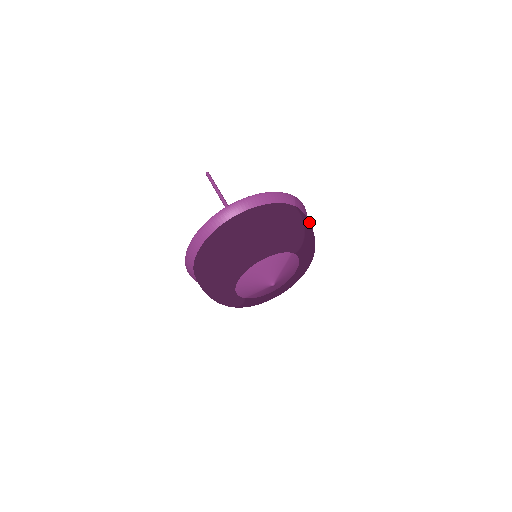
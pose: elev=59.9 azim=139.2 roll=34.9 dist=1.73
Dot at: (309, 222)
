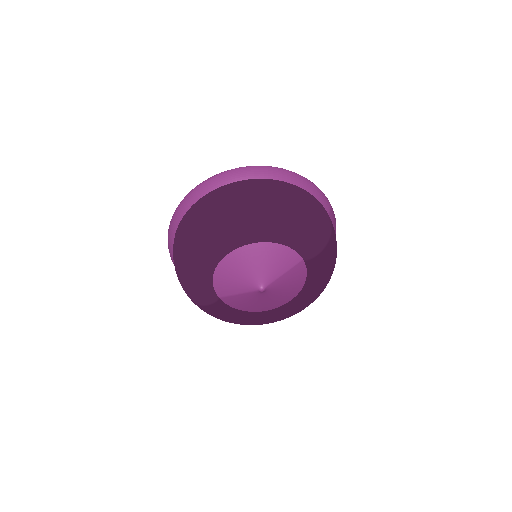
Dot at: (336, 242)
